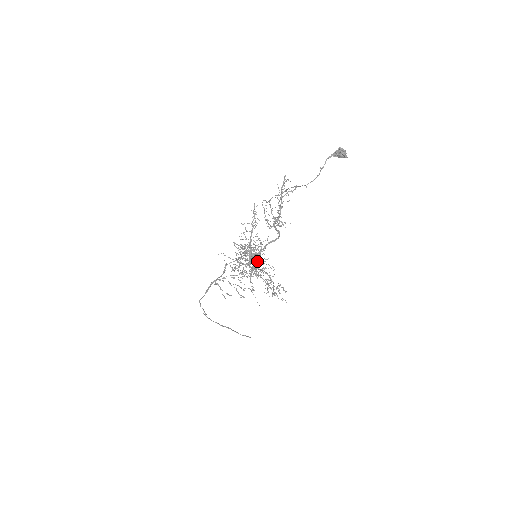
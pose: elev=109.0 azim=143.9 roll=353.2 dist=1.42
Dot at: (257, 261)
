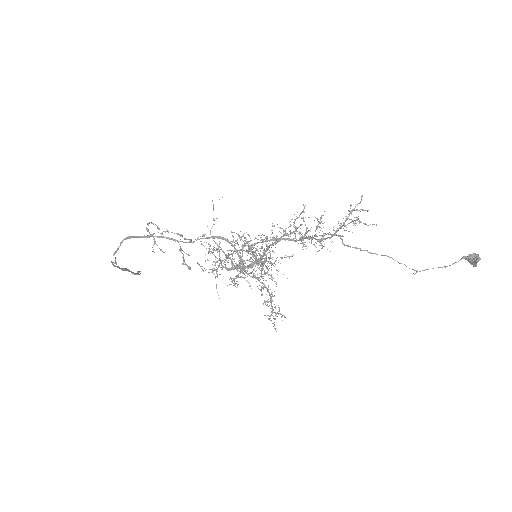
Dot at: occluded
